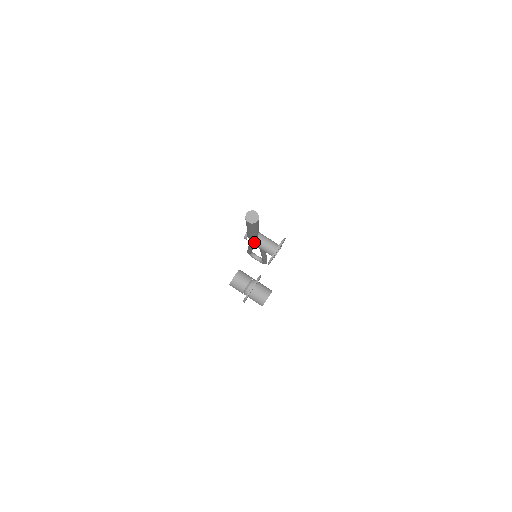
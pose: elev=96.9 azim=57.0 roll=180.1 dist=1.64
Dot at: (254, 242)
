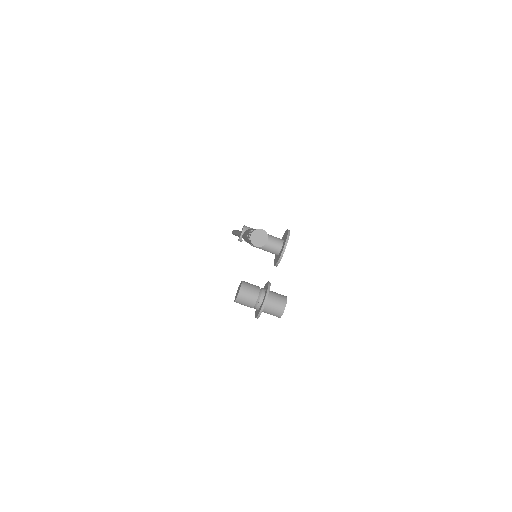
Dot at: occluded
